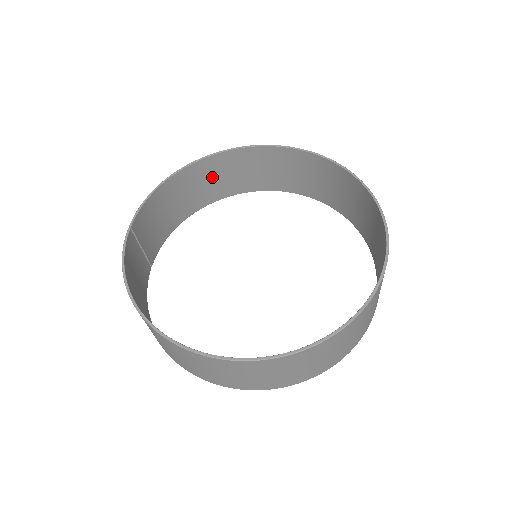
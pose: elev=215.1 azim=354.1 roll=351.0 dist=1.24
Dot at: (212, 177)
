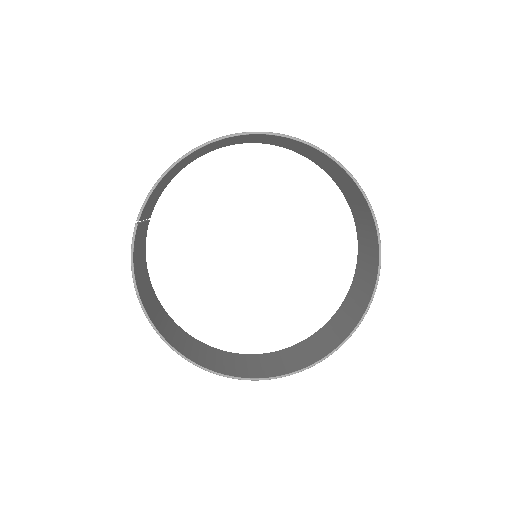
Dot at: (226, 141)
